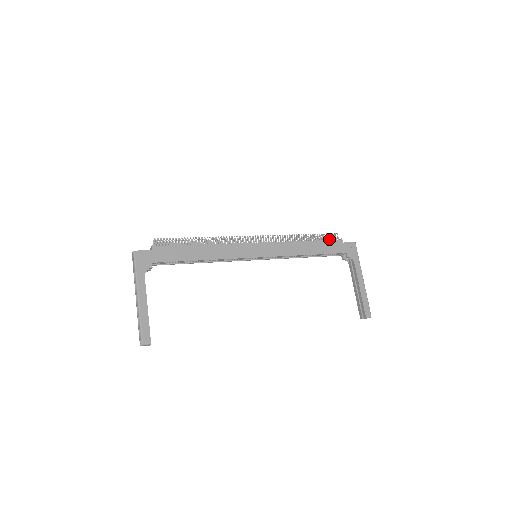
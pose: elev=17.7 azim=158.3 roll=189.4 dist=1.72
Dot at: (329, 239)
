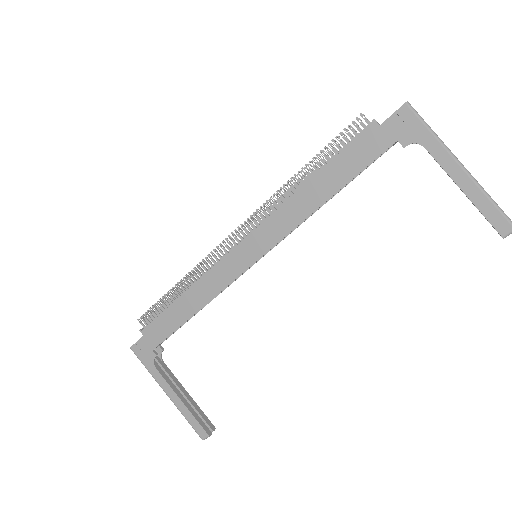
Dot at: (351, 139)
